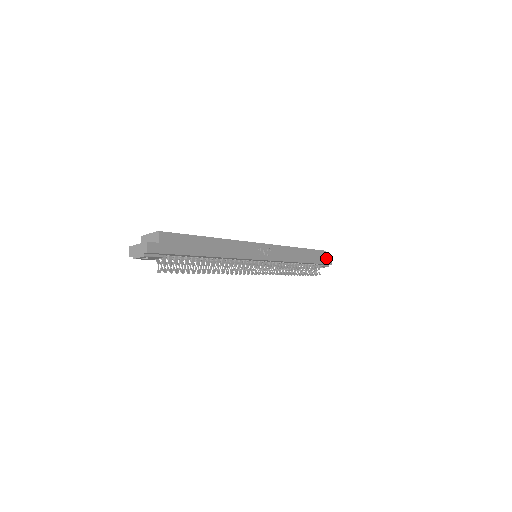
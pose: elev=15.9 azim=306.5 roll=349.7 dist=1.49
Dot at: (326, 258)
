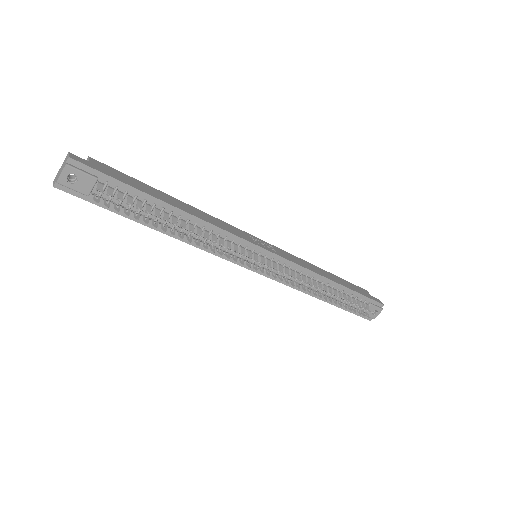
Dot at: (371, 296)
